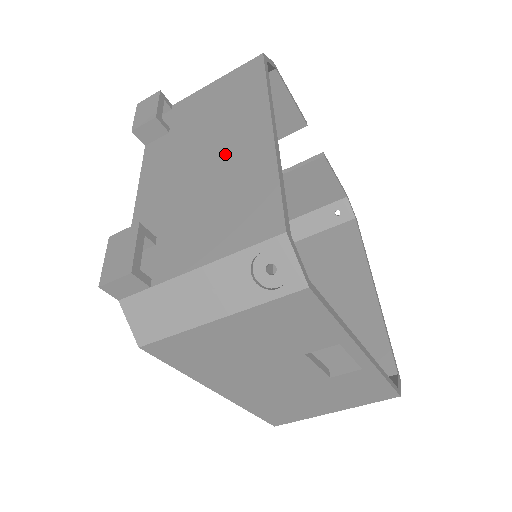
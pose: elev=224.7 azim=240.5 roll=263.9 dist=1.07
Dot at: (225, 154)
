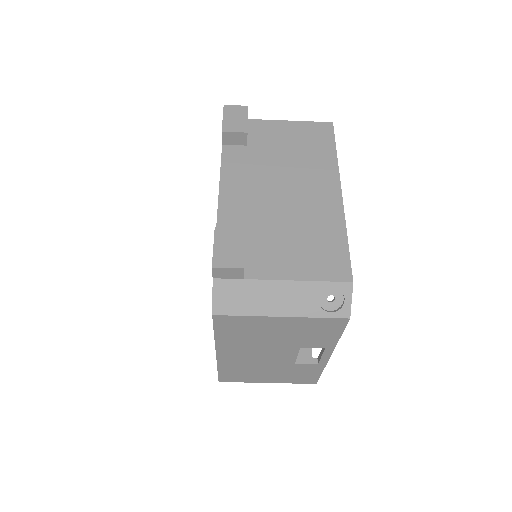
Dot at: (303, 196)
